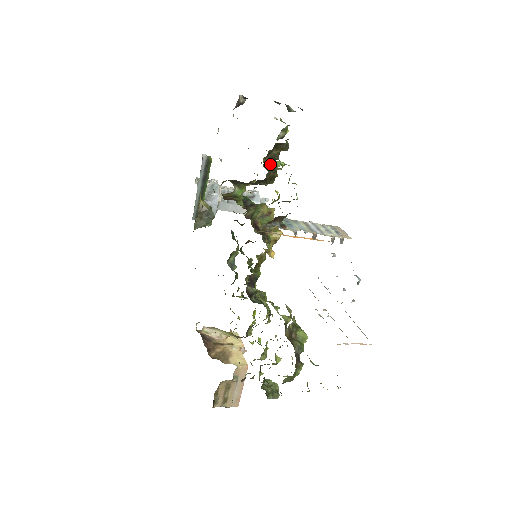
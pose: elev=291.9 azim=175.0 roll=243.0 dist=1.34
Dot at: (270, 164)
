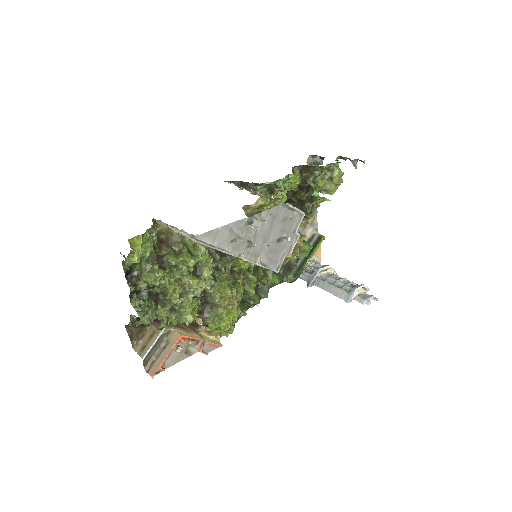
Dot at: (305, 189)
